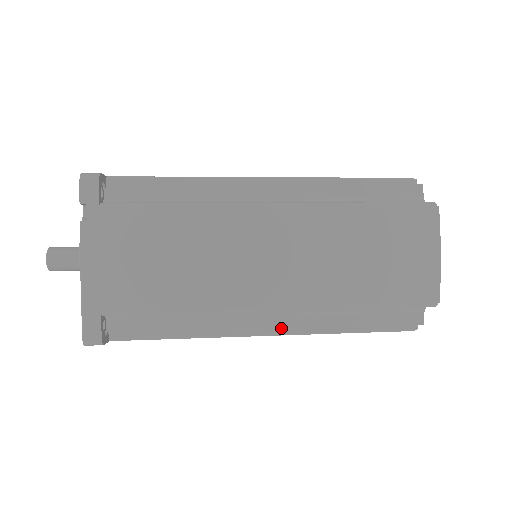
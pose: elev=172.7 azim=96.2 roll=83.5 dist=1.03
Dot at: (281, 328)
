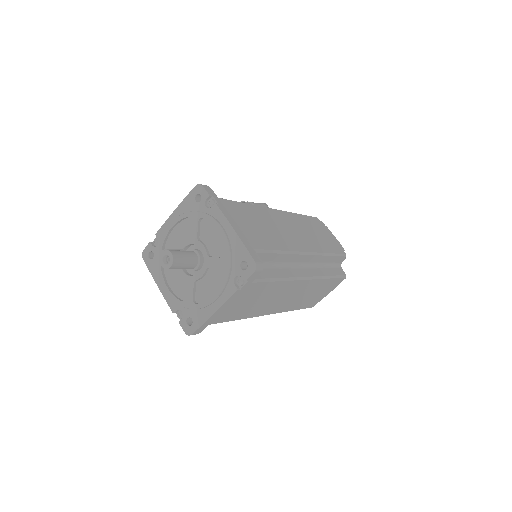
Dot at: occluded
